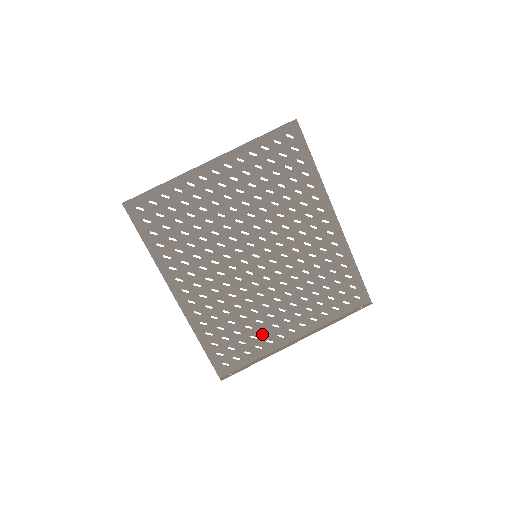
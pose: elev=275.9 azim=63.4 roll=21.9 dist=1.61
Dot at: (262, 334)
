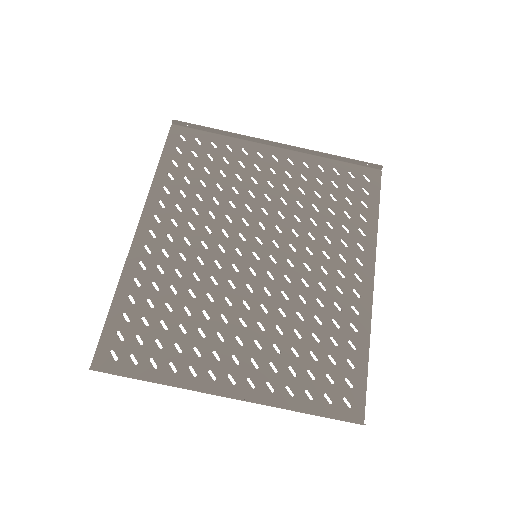
Dot at: (191, 352)
